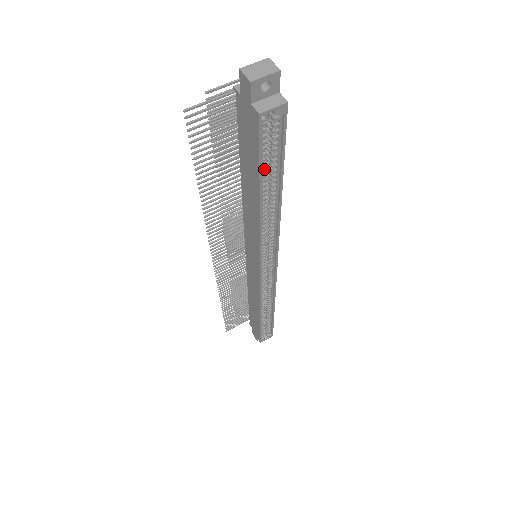
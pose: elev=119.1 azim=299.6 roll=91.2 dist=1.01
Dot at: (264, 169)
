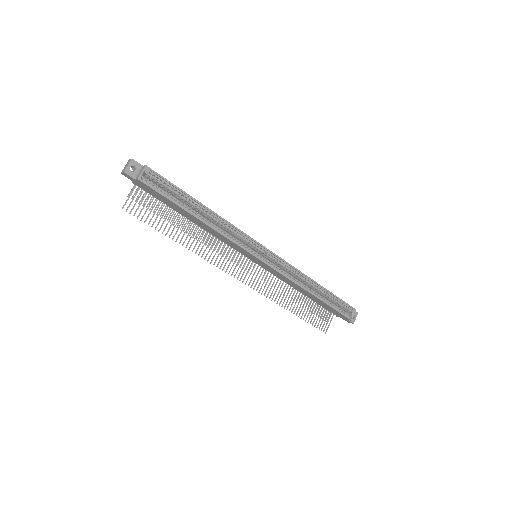
Dot at: (176, 200)
